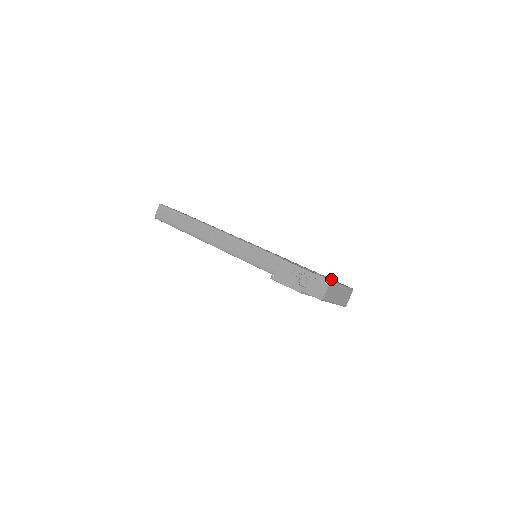
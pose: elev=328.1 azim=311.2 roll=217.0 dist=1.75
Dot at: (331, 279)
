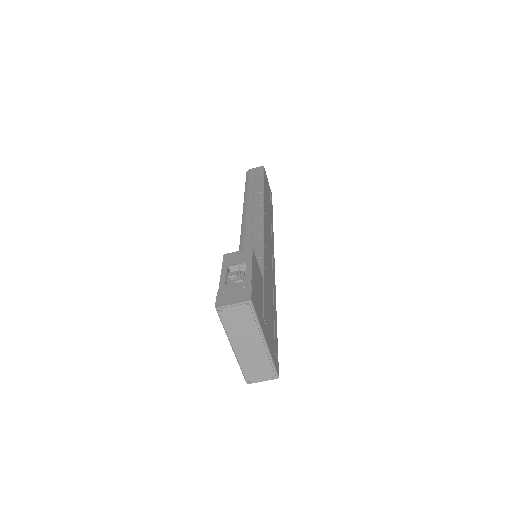
Dot at: (273, 339)
